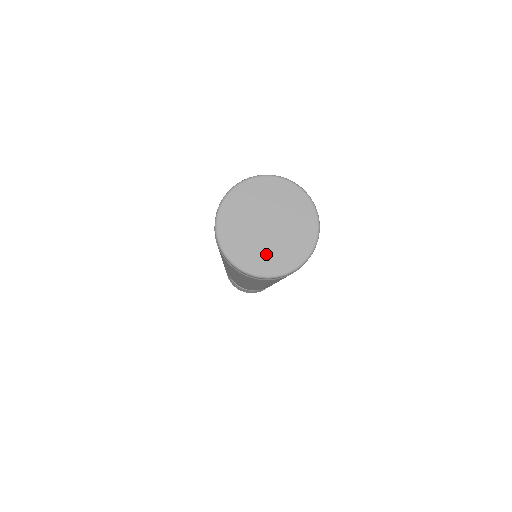
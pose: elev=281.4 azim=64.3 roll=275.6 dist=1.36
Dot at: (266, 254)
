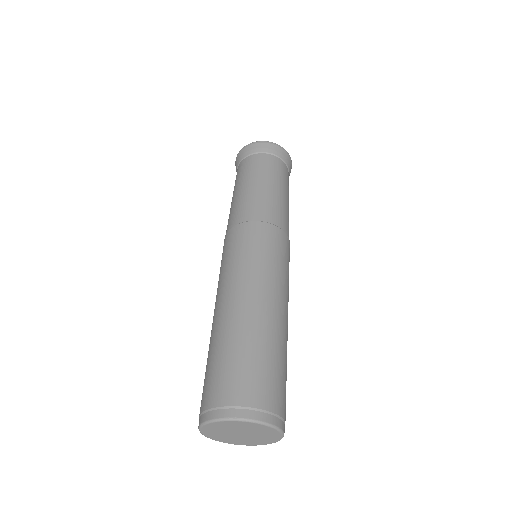
Dot at: (229, 439)
